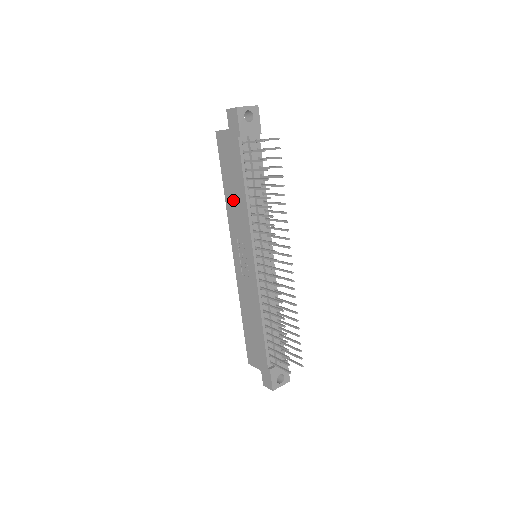
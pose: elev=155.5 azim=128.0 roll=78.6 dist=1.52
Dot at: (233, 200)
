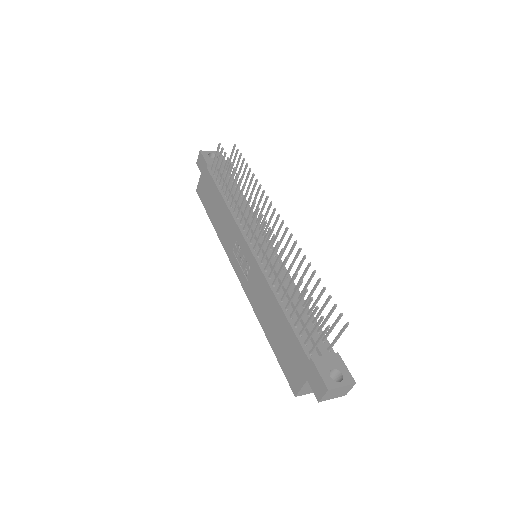
Dot at: (219, 220)
